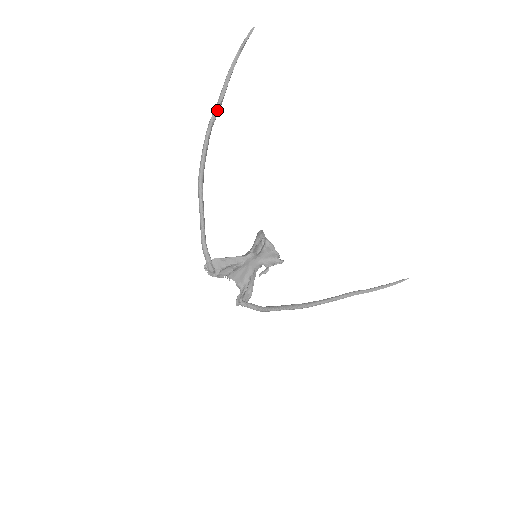
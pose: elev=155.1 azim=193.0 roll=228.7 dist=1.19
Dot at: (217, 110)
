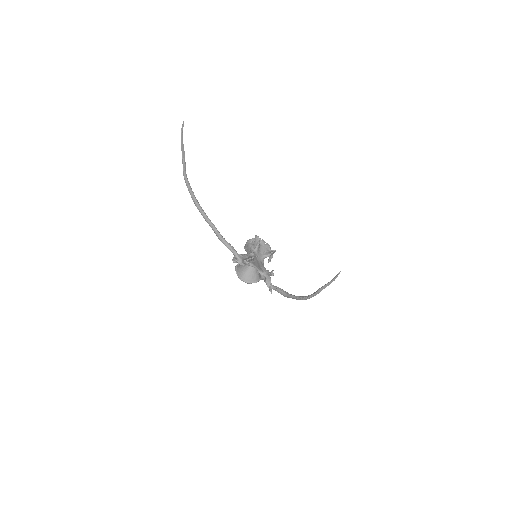
Dot at: (184, 164)
